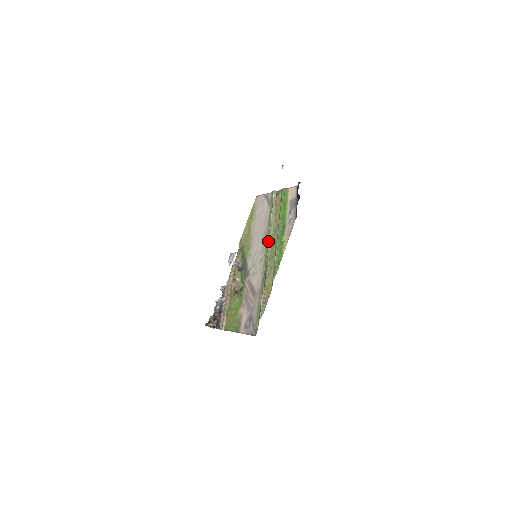
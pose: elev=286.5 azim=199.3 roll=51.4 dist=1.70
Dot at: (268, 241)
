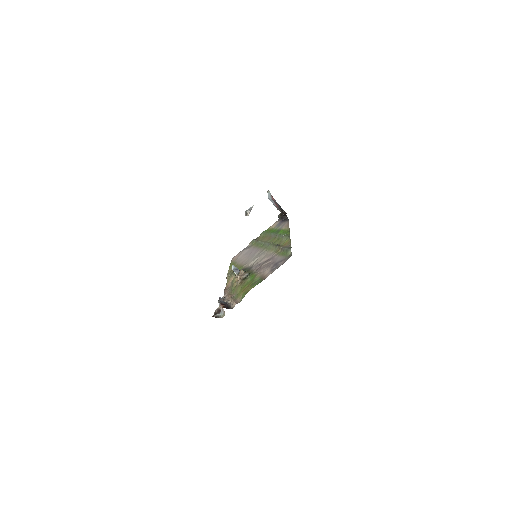
Dot at: (266, 243)
